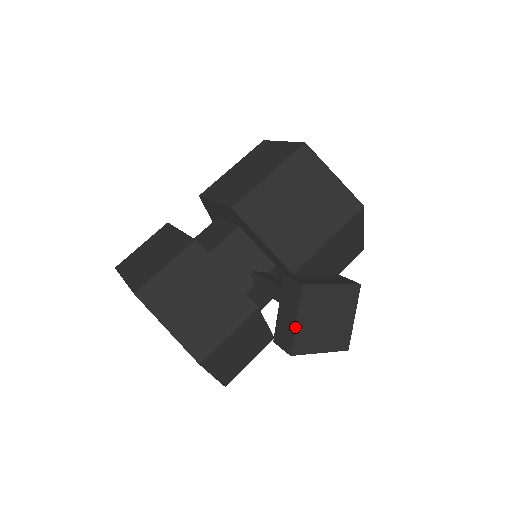
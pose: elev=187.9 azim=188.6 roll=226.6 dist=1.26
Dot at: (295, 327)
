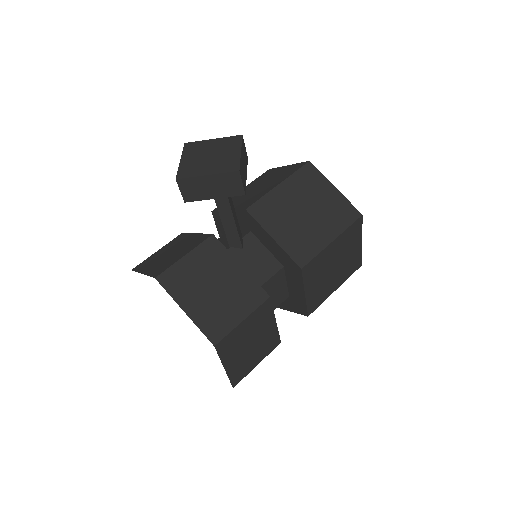
Dot at: (179, 164)
